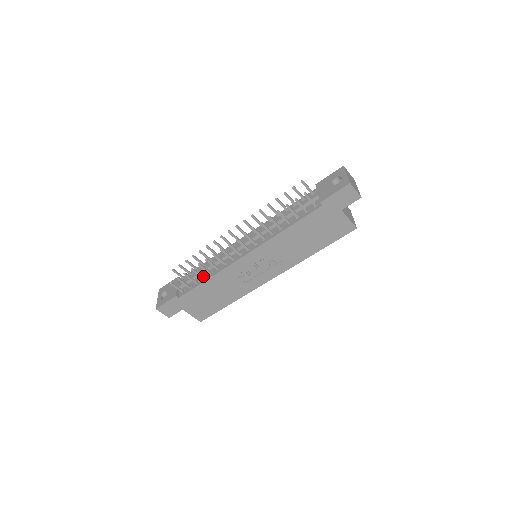
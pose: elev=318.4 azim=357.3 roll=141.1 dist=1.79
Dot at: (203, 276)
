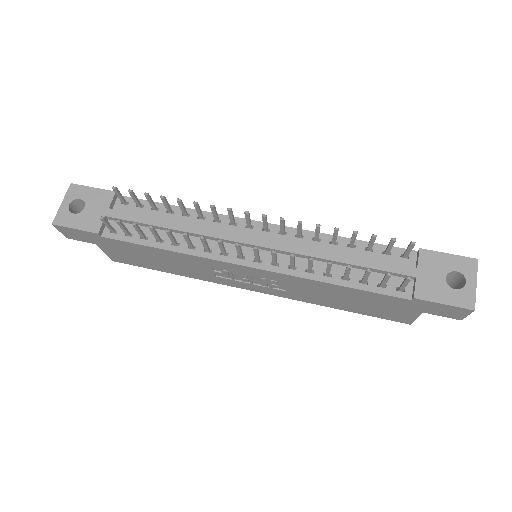
Dot at: (161, 238)
